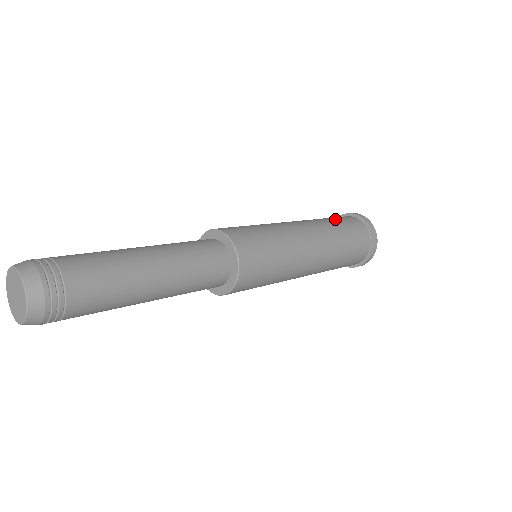
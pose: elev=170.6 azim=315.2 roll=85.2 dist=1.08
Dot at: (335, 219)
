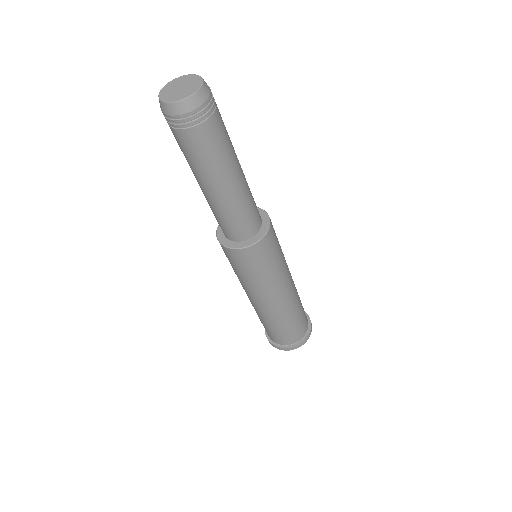
Dot at: occluded
